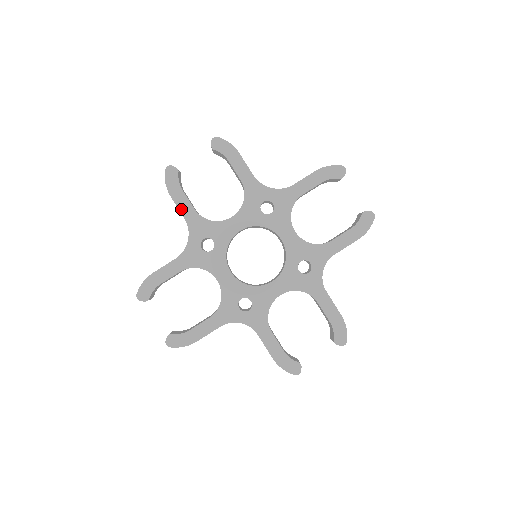
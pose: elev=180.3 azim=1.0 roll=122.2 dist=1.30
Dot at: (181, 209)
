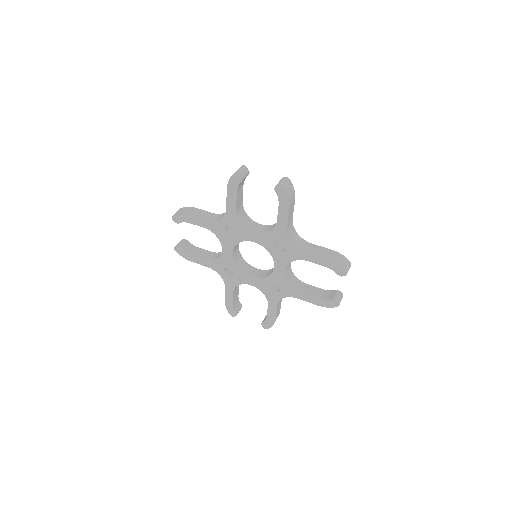
Dot at: (228, 201)
